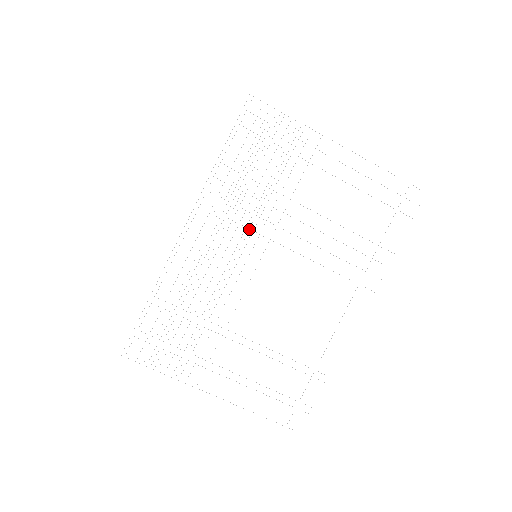
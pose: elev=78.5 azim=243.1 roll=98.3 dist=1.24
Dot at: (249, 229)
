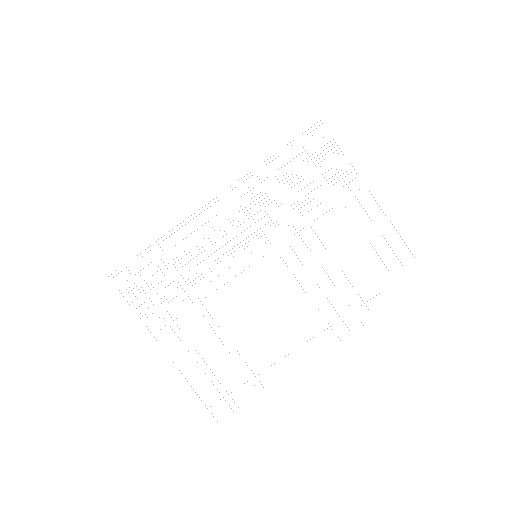
Dot at: (262, 231)
